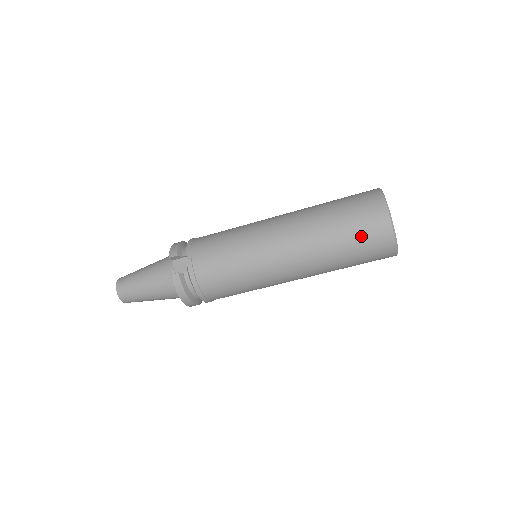
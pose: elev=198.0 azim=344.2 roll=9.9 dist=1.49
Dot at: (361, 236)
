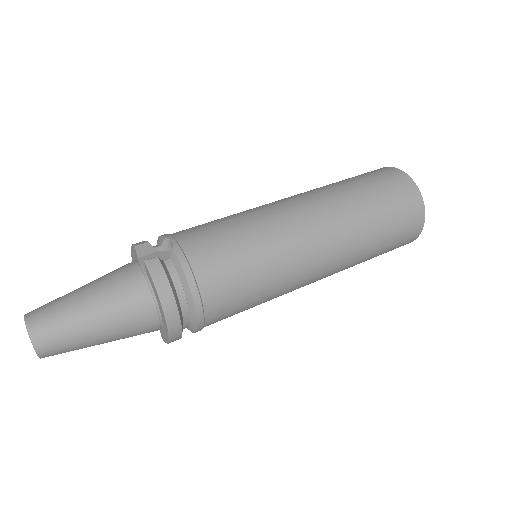
Dot at: (388, 193)
